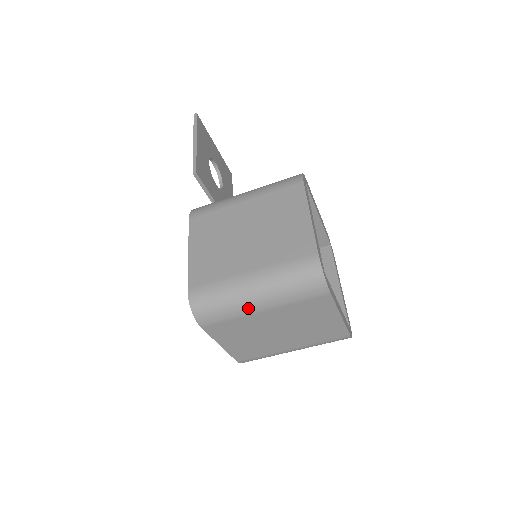
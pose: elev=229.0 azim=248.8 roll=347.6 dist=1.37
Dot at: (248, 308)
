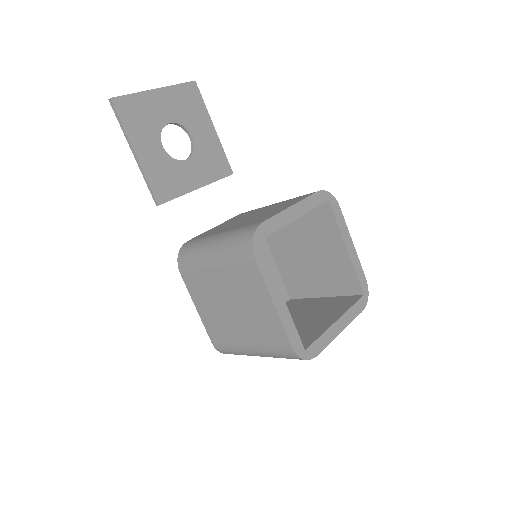
Dot at: occluded
